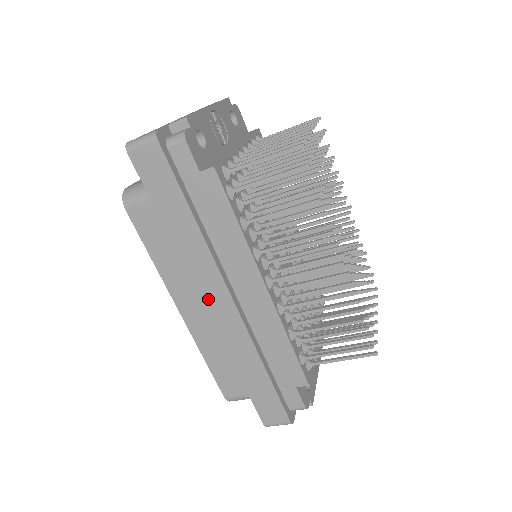
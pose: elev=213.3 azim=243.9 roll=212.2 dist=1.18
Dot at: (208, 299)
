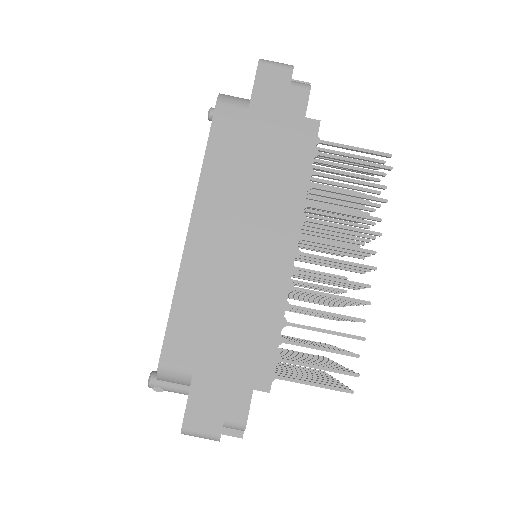
Dot at: (232, 229)
